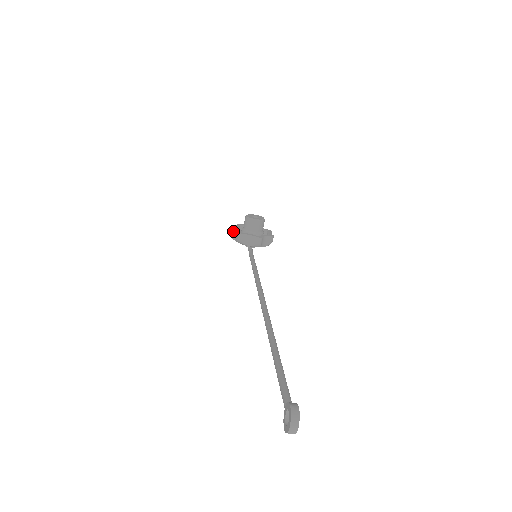
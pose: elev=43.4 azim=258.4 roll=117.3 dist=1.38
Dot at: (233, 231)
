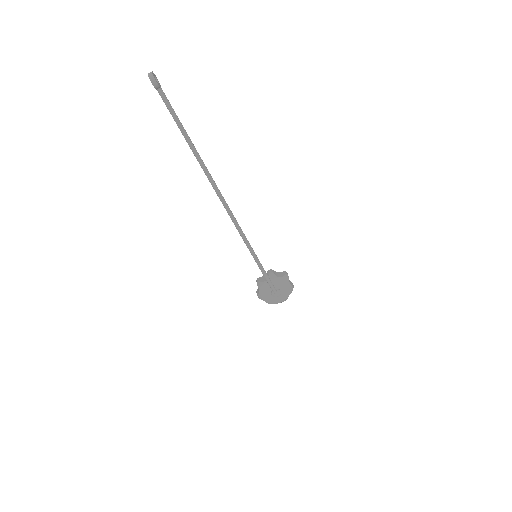
Dot at: (257, 291)
